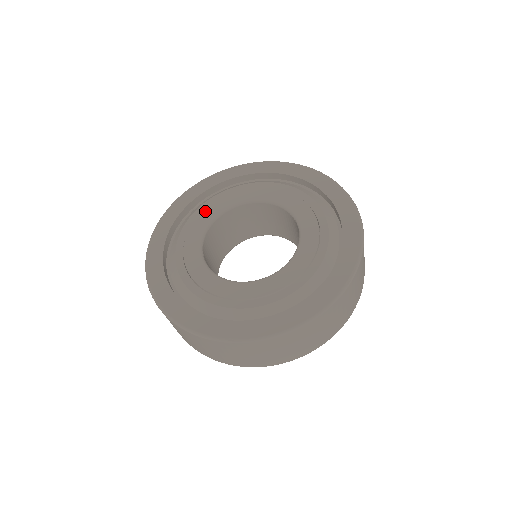
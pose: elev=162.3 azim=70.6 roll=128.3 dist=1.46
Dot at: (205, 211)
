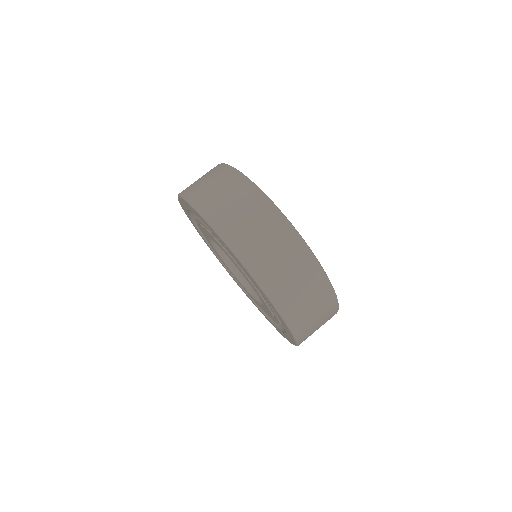
Dot at: (201, 227)
